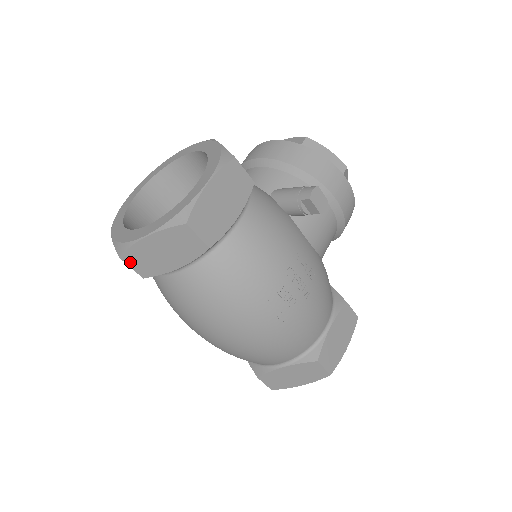
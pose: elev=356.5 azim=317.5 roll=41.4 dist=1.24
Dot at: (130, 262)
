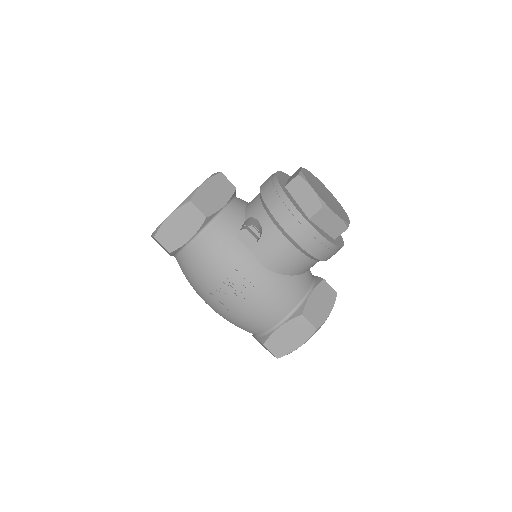
Dot at: occluded
